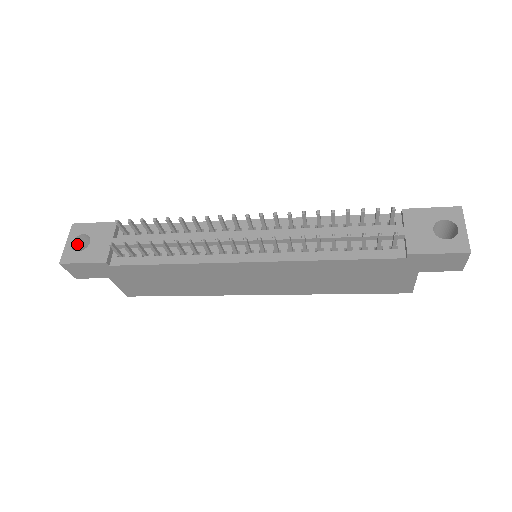
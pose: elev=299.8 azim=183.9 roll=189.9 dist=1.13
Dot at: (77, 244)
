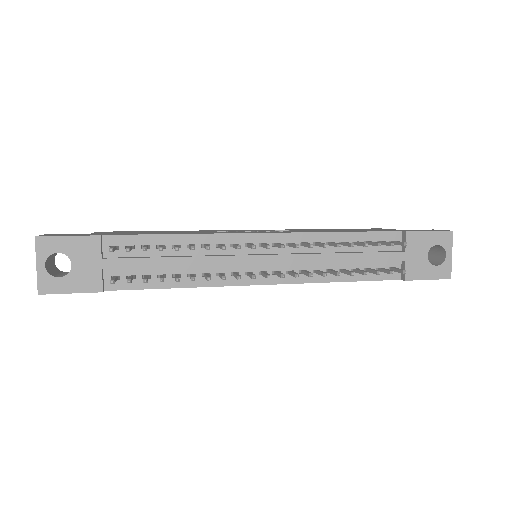
Dot at: (48, 260)
